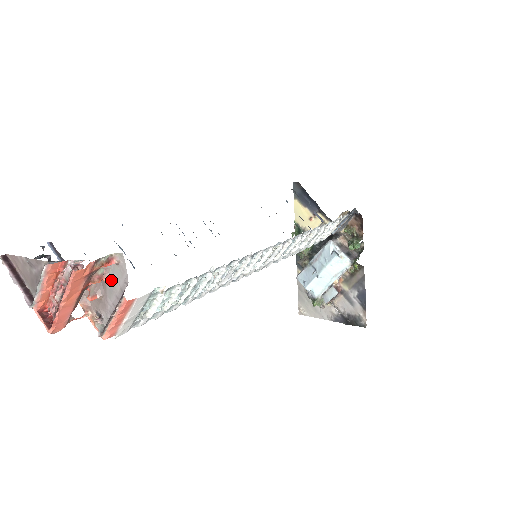
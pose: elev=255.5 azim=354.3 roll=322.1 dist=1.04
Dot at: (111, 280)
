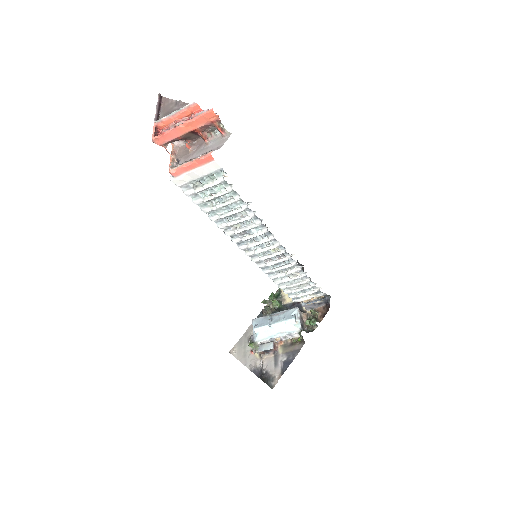
Dot at: (209, 144)
